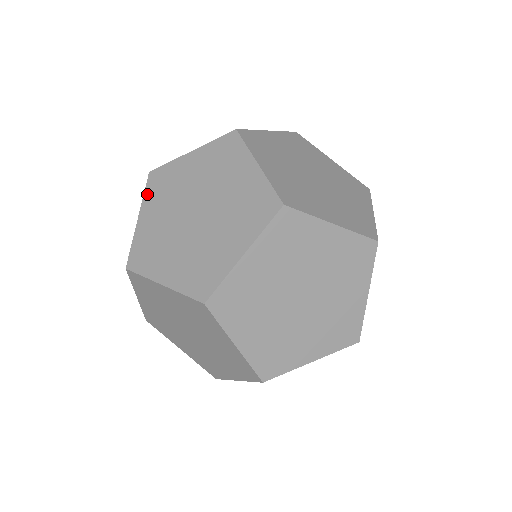
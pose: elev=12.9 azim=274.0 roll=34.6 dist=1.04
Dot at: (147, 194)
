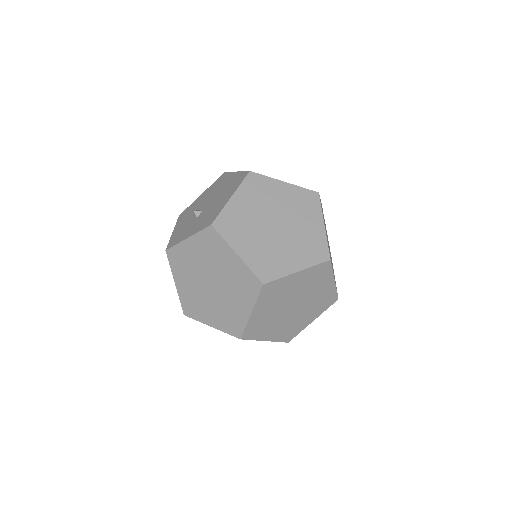
Dot at: (244, 185)
